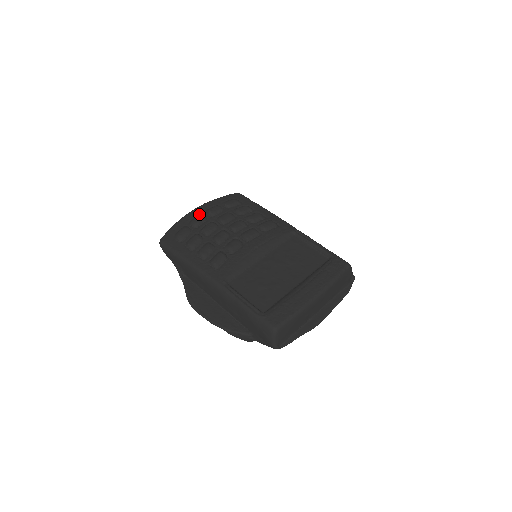
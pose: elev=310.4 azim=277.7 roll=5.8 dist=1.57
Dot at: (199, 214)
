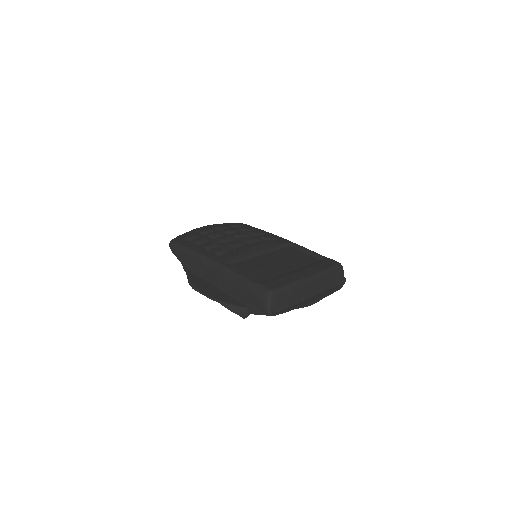
Dot at: occluded
